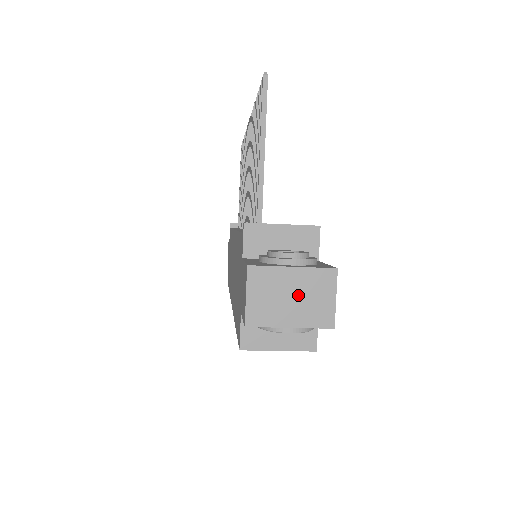
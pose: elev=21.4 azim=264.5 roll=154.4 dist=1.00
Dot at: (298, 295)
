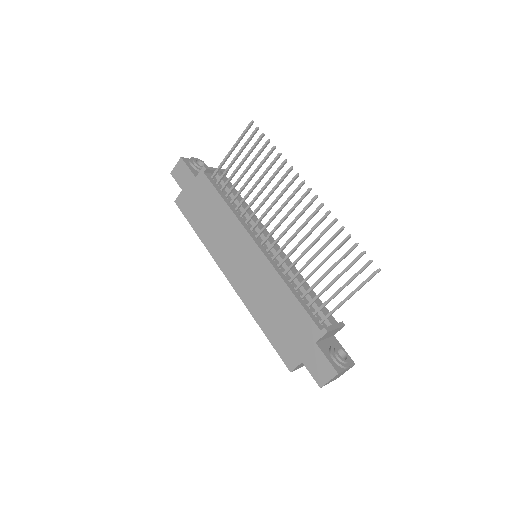
Dot at: occluded
